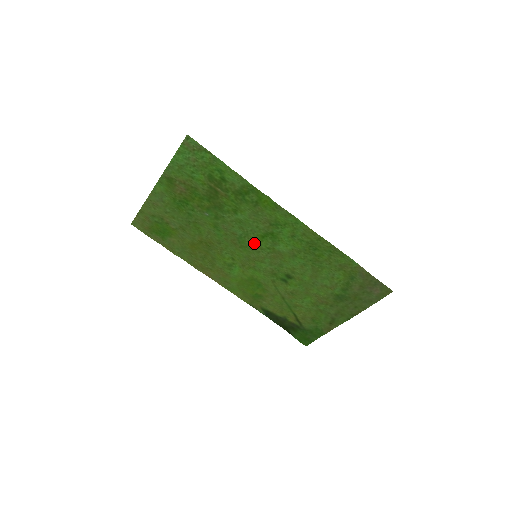
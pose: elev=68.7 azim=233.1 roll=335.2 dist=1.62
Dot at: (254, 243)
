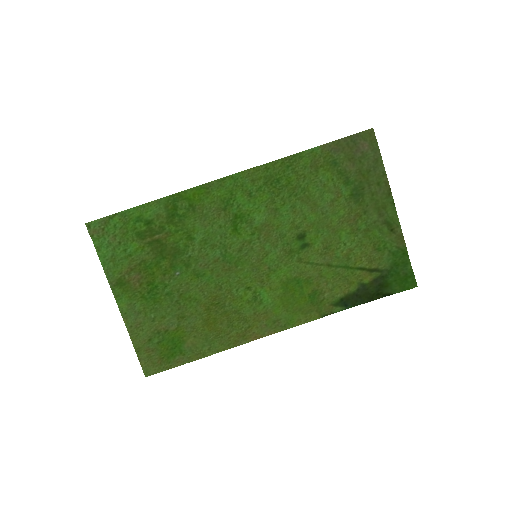
Dot at: (238, 246)
